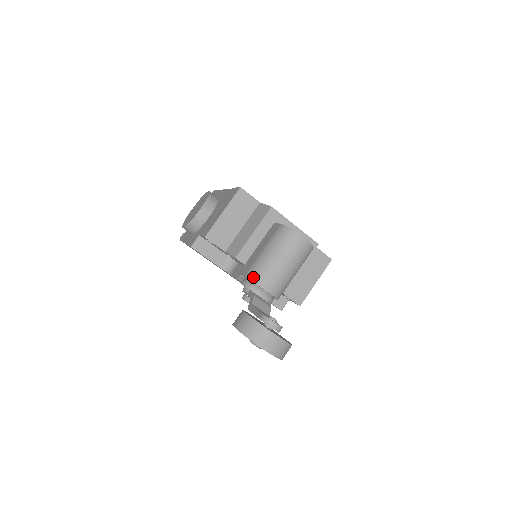
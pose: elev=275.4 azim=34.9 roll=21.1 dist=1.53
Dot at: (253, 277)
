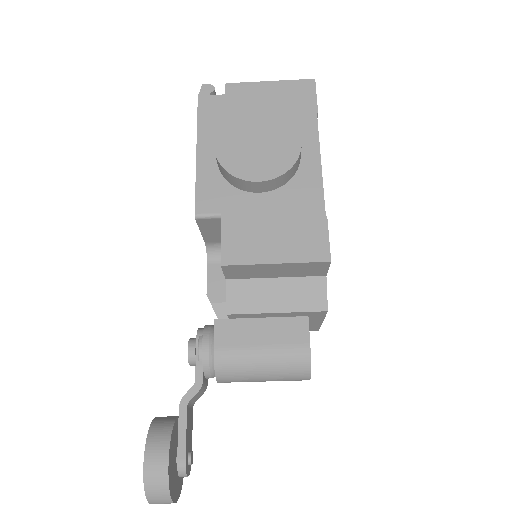
Dot at: (220, 368)
